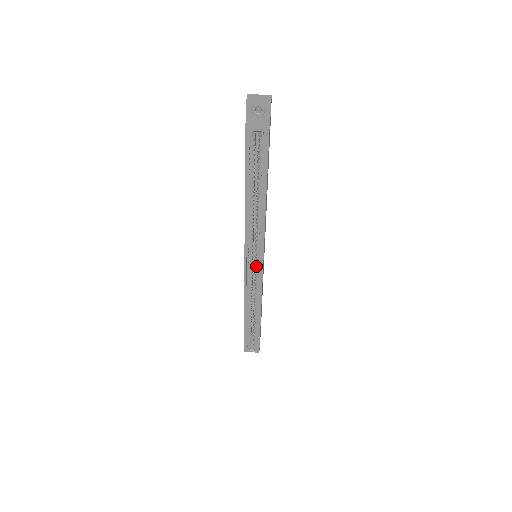
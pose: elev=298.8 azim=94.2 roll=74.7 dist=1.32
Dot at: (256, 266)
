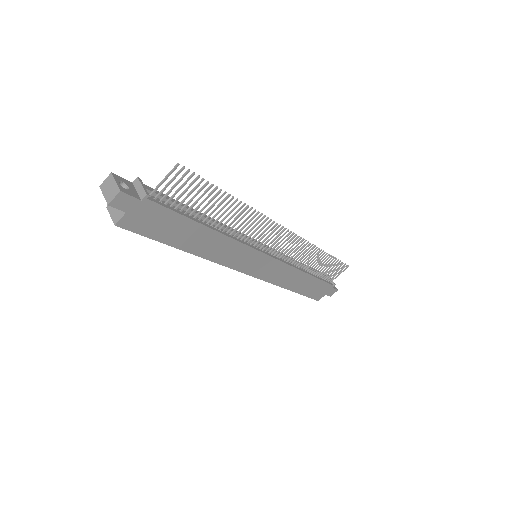
Dot at: occluded
